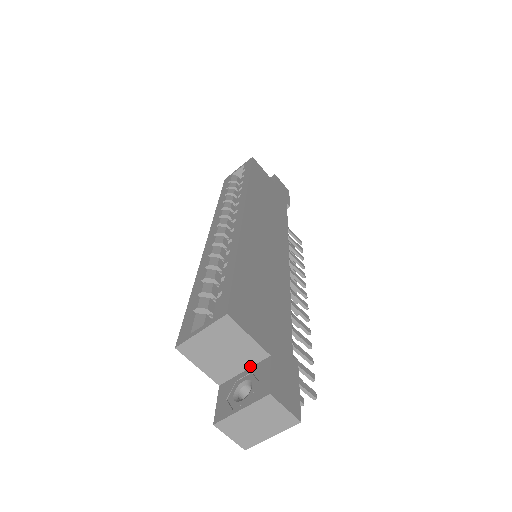
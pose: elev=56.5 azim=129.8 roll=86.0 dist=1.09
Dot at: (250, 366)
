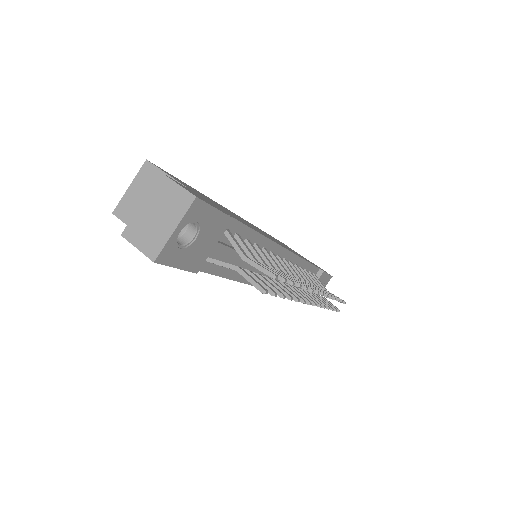
Dot at: occluded
